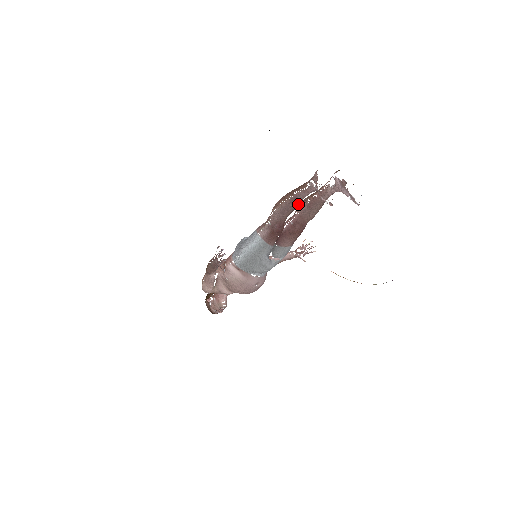
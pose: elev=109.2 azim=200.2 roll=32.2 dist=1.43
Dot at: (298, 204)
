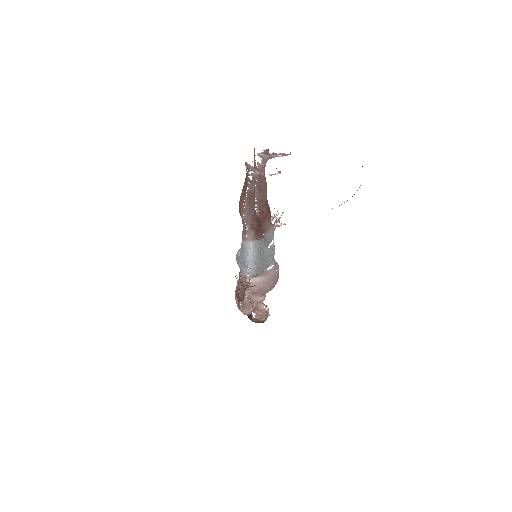
Dot at: (254, 195)
